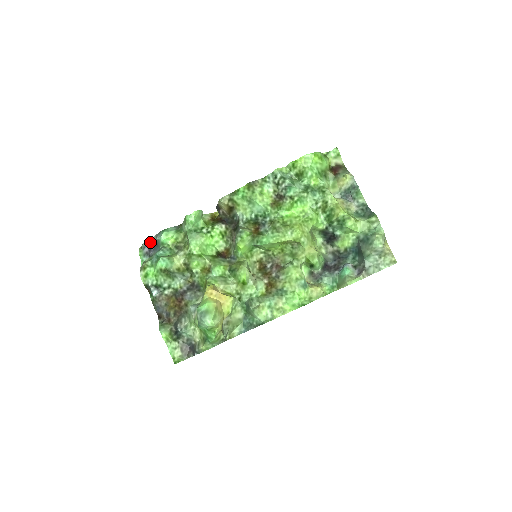
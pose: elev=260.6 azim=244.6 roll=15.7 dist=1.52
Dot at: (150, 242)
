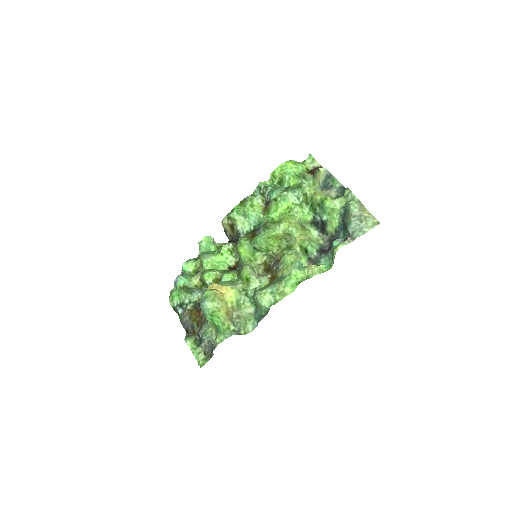
Dot at: (178, 277)
